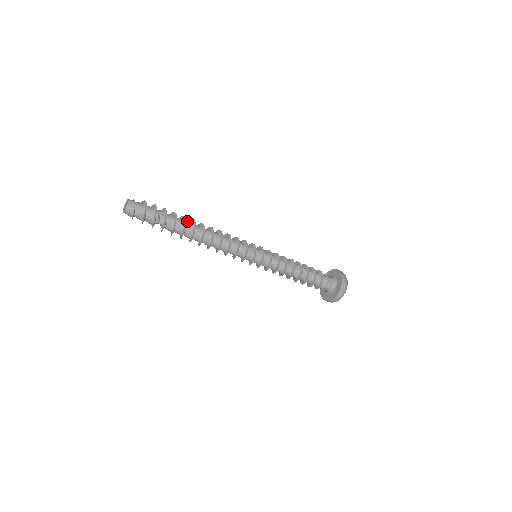
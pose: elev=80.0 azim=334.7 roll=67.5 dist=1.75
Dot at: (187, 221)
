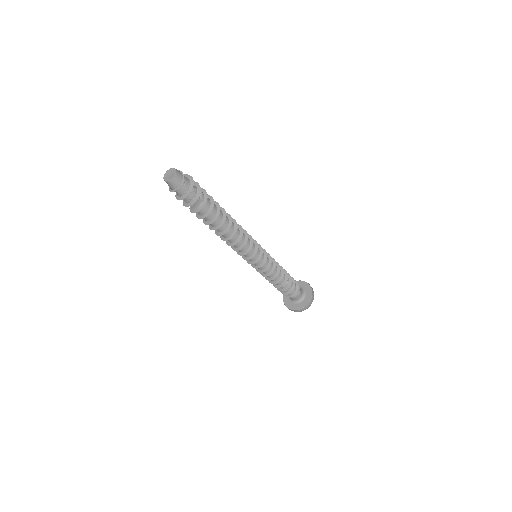
Dot at: occluded
